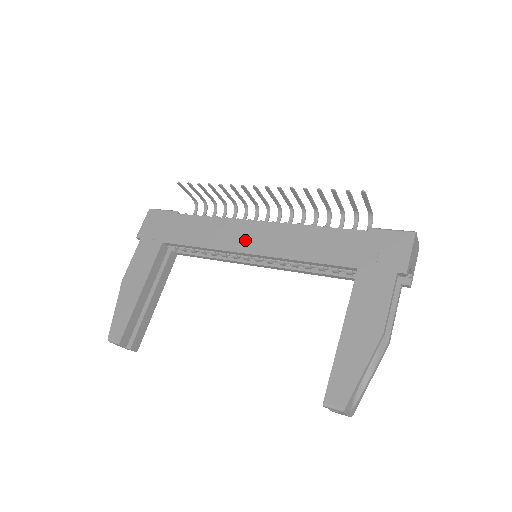
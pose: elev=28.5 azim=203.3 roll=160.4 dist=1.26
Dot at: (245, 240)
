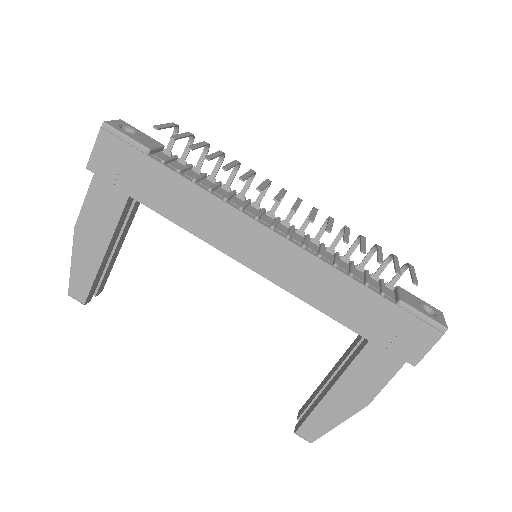
Dot at: (247, 248)
